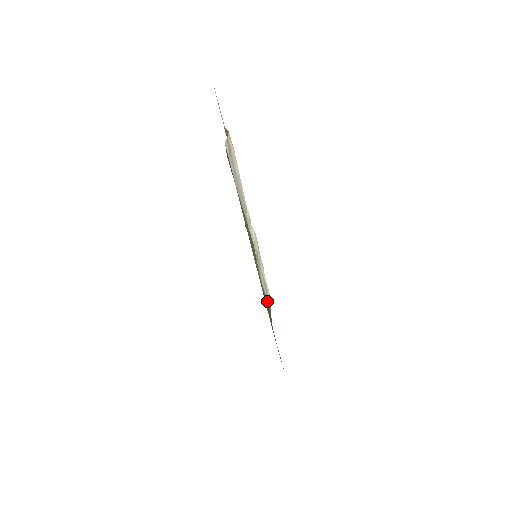
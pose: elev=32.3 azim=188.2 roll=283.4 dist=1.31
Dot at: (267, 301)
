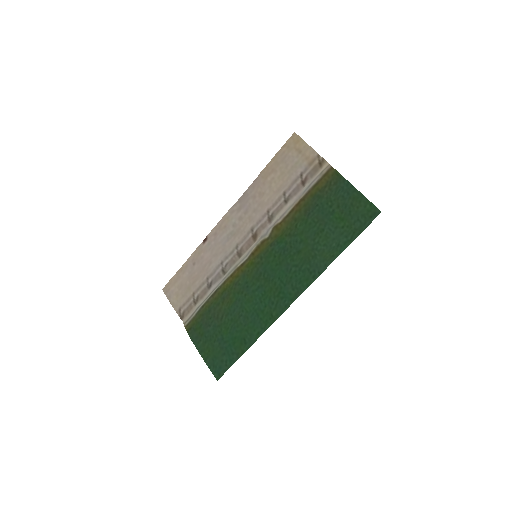
Dot at: (196, 313)
